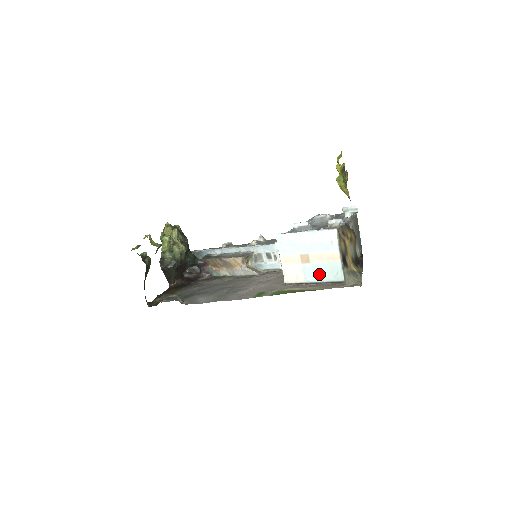
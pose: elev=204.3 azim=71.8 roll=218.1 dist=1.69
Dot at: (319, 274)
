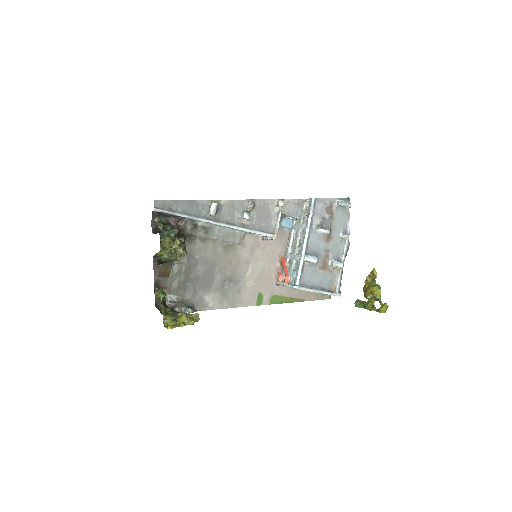
Dot at: occluded
